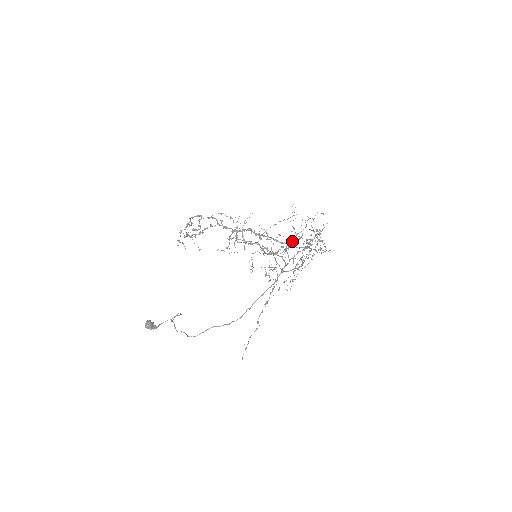
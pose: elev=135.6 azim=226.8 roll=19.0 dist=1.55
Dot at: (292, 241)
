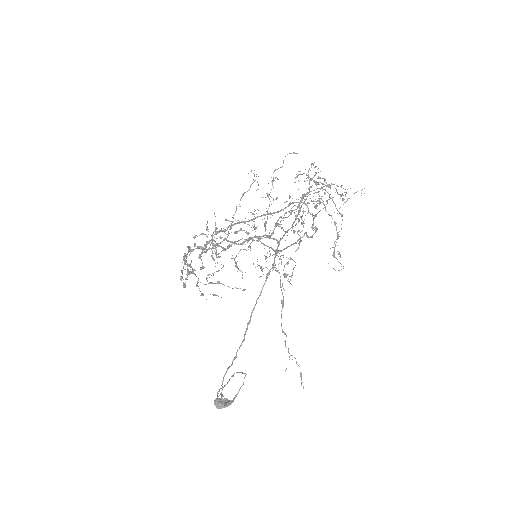
Dot at: (289, 211)
